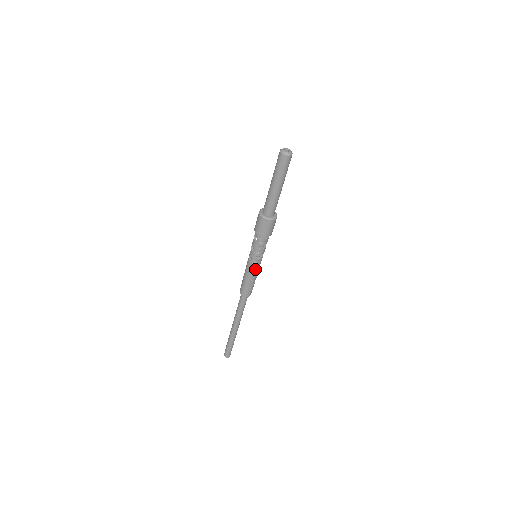
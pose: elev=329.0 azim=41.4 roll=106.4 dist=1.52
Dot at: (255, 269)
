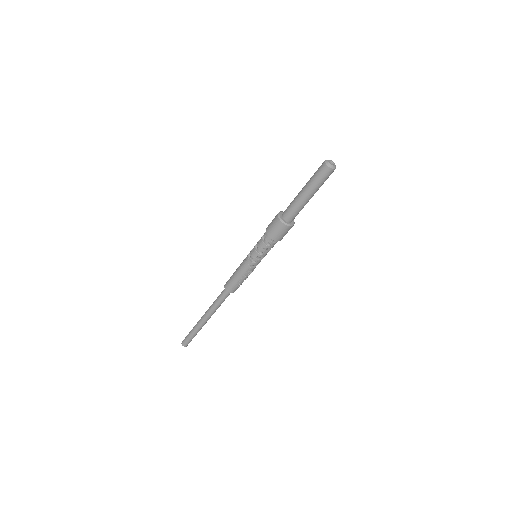
Dot at: (250, 269)
